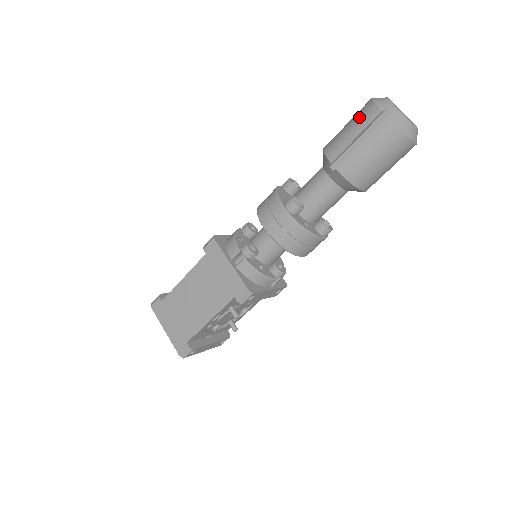
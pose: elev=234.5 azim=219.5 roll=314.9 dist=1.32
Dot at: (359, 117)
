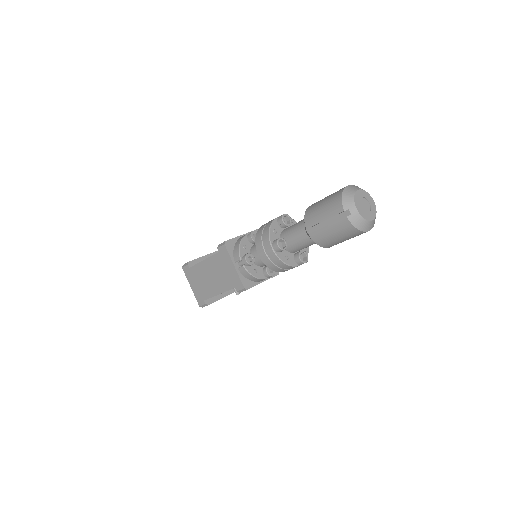
Dot at: (330, 205)
